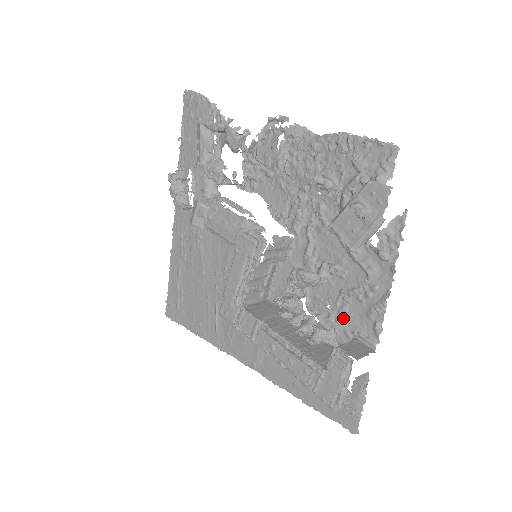
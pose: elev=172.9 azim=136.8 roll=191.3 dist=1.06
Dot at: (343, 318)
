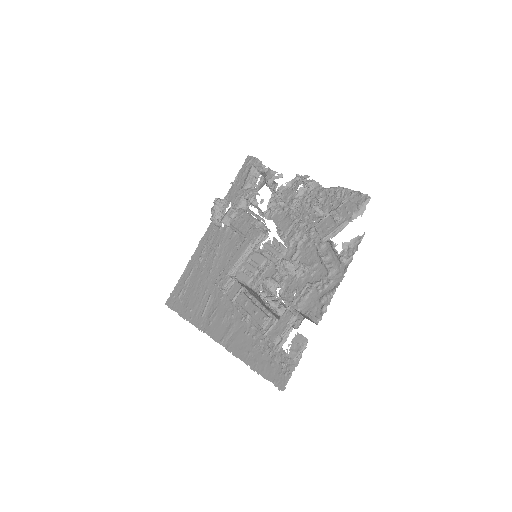
Dot at: (302, 302)
